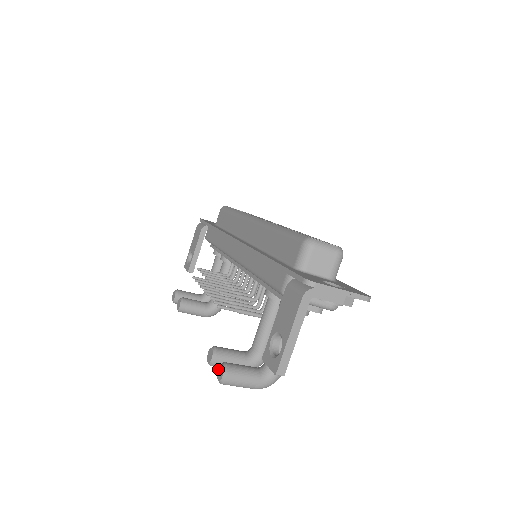
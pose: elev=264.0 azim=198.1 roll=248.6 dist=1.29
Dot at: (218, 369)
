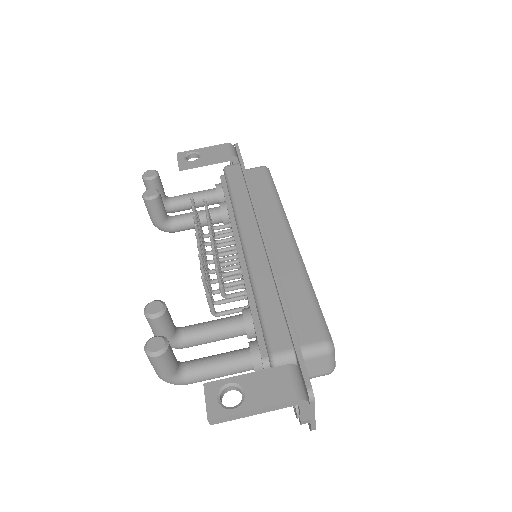
Dot at: (156, 337)
